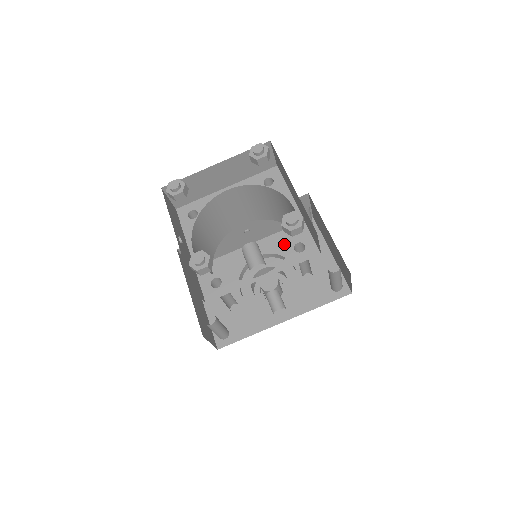
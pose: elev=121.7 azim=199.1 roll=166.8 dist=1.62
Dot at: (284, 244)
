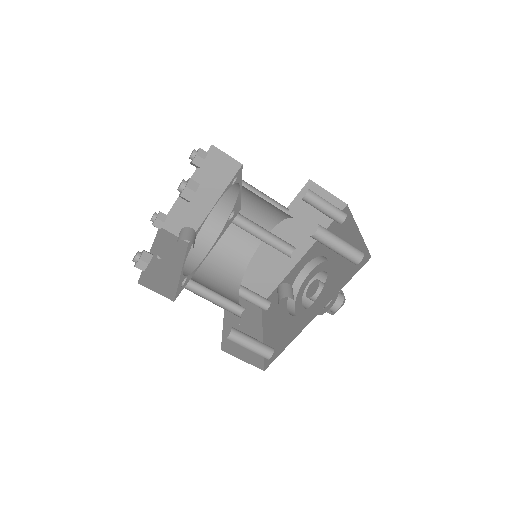
Dot at: occluded
